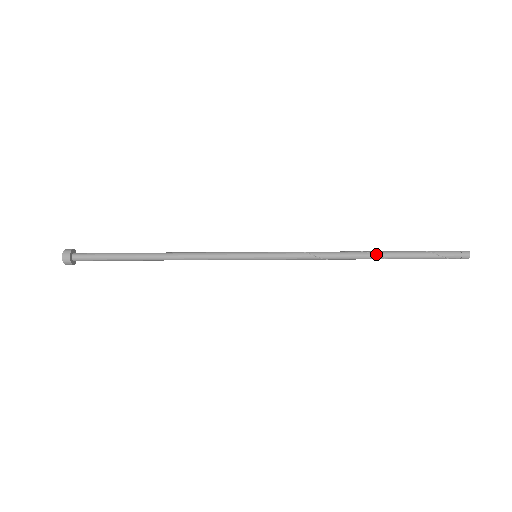
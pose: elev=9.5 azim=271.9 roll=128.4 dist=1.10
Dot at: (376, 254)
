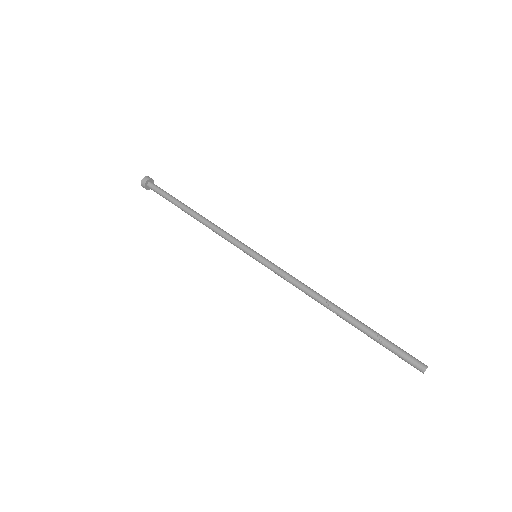
Dot at: occluded
